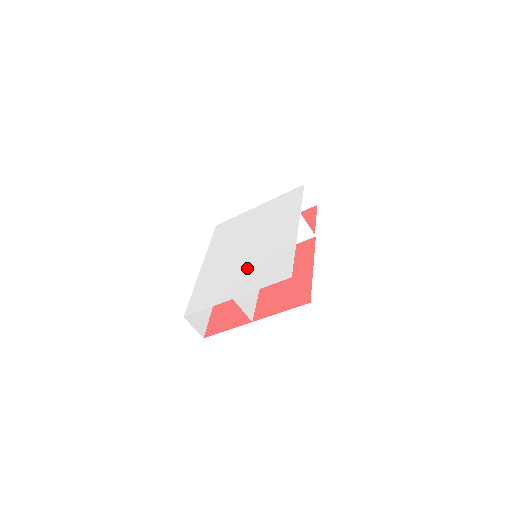
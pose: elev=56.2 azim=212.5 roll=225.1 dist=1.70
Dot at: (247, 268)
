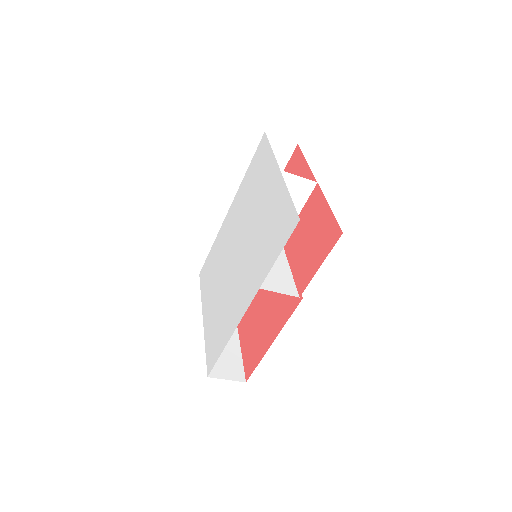
Dot at: (219, 294)
